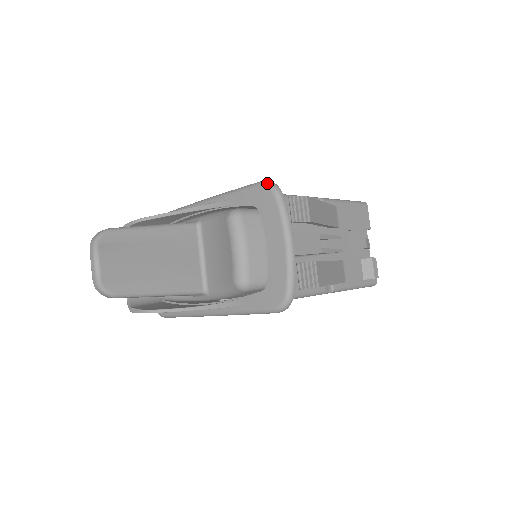
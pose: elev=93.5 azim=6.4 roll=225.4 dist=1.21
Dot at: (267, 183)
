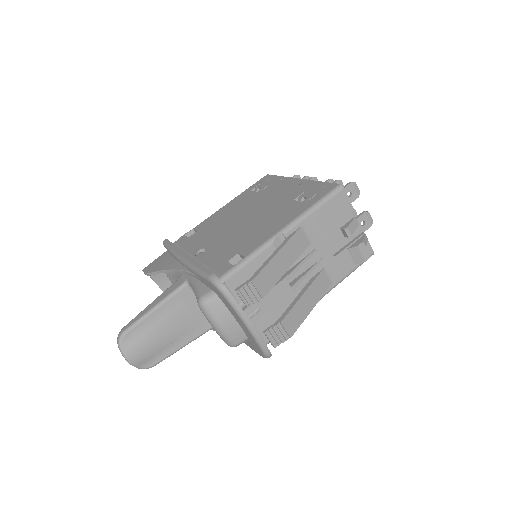
Dot at: (213, 282)
